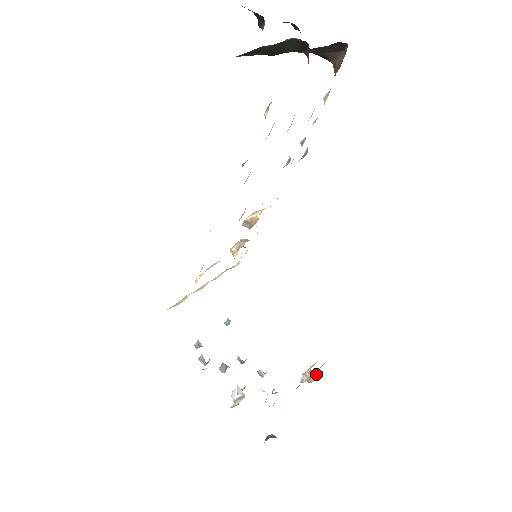
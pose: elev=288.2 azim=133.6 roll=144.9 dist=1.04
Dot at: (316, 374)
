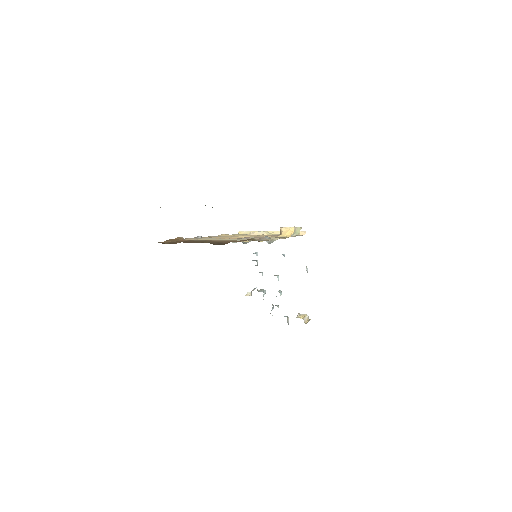
Dot at: occluded
